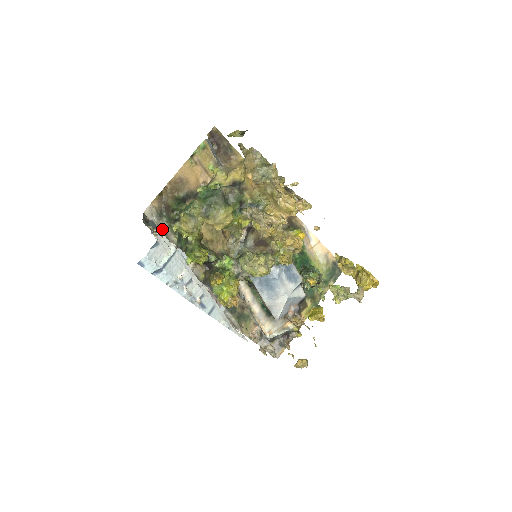
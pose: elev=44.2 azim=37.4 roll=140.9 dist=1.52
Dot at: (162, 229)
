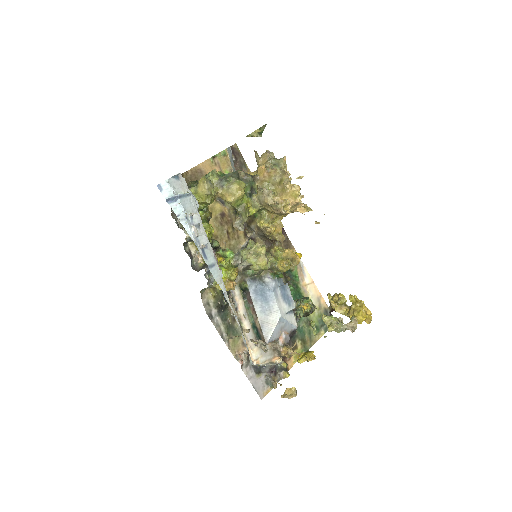
Dot at: occluded
